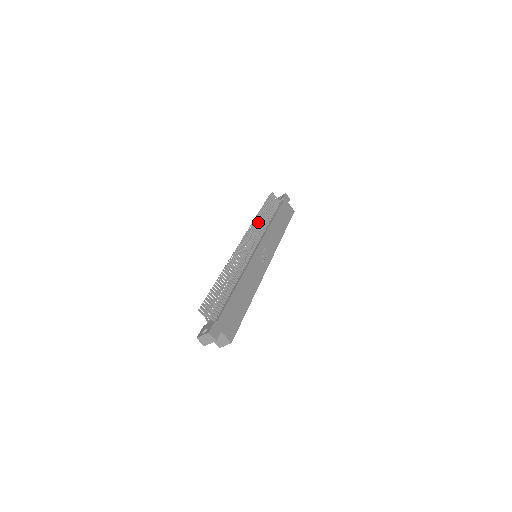
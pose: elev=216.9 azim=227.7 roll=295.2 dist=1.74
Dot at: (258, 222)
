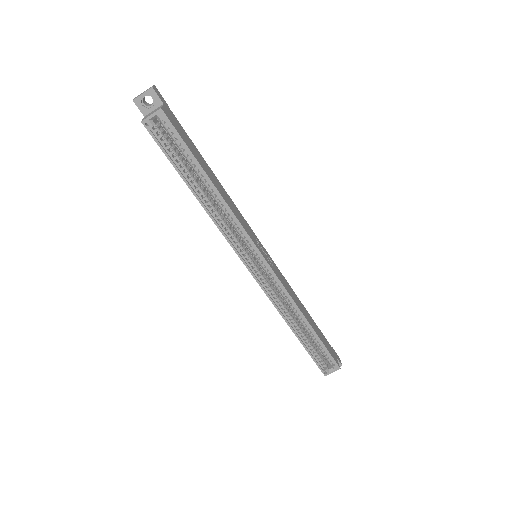
Dot at: occluded
